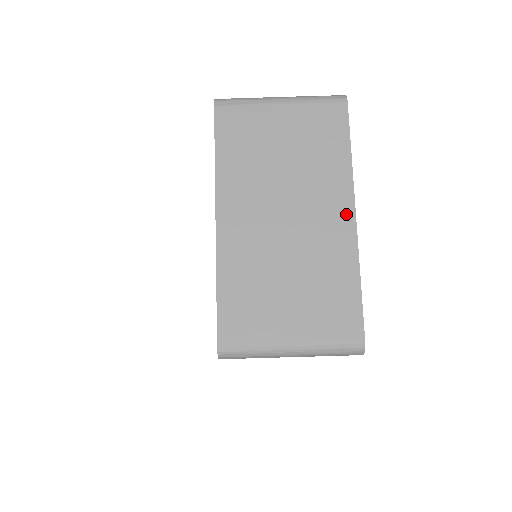
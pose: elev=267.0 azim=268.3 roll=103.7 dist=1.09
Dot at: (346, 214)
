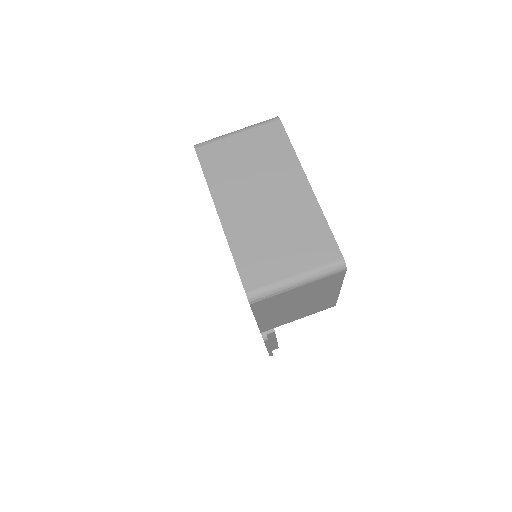
Dot at: (303, 185)
